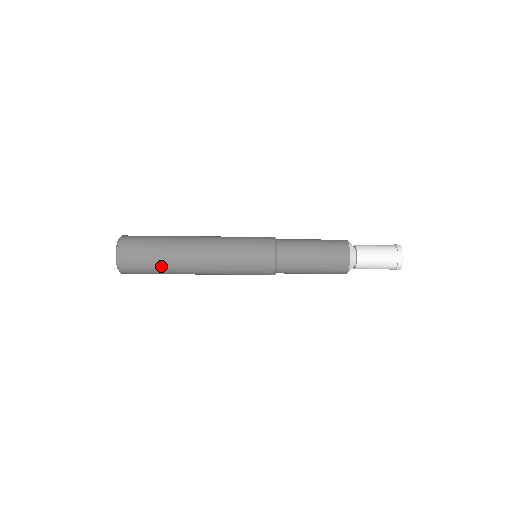
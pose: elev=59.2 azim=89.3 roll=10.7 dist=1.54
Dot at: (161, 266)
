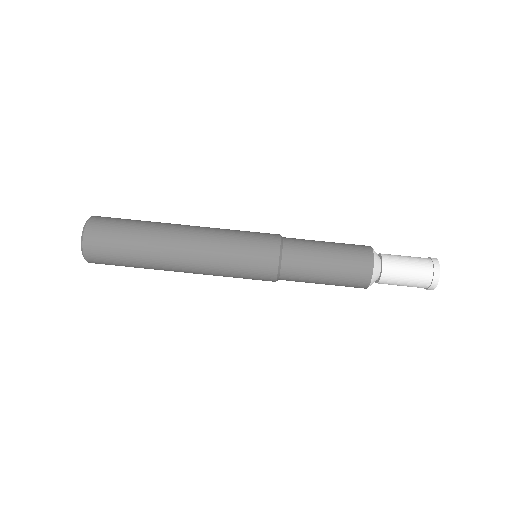
Dot at: (142, 224)
